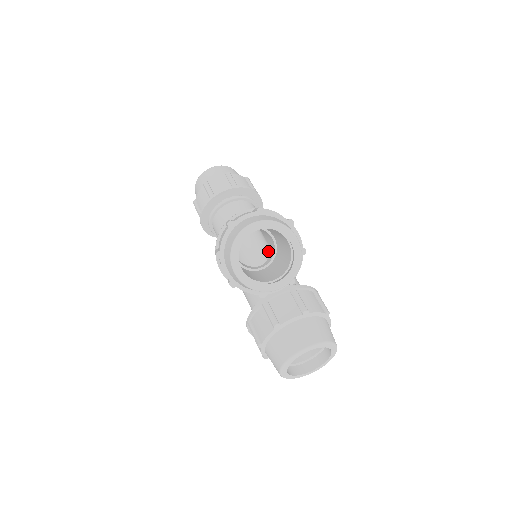
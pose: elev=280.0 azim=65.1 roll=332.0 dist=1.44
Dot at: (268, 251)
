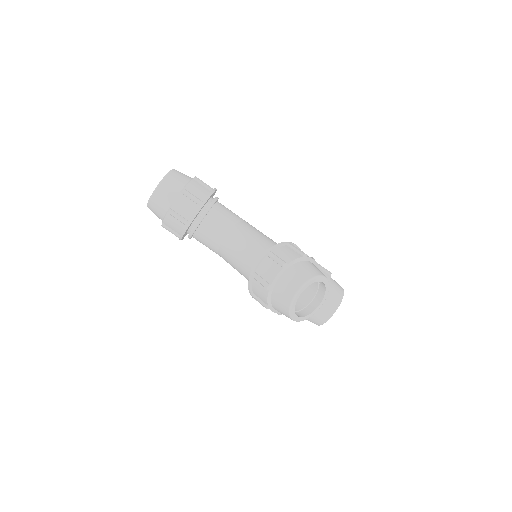
Dot at: occluded
